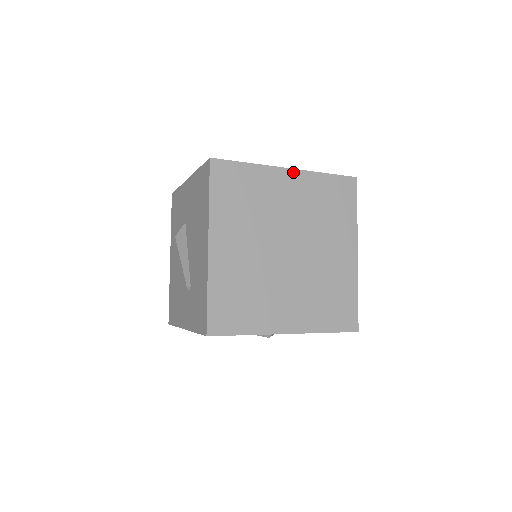
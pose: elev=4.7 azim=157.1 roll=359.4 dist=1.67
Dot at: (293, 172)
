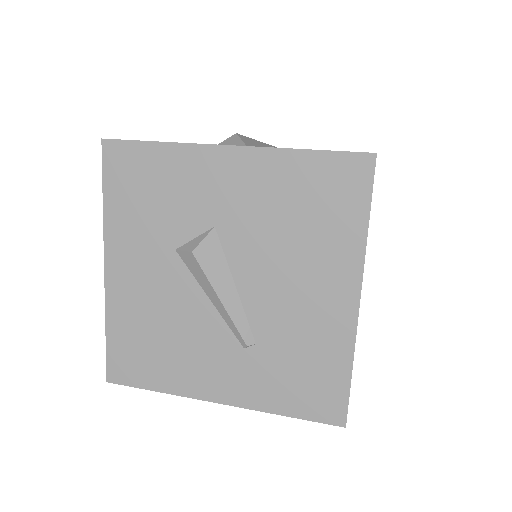
Dot at: occluded
